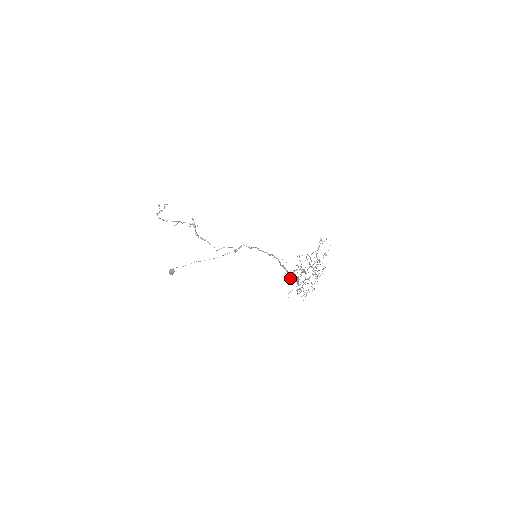
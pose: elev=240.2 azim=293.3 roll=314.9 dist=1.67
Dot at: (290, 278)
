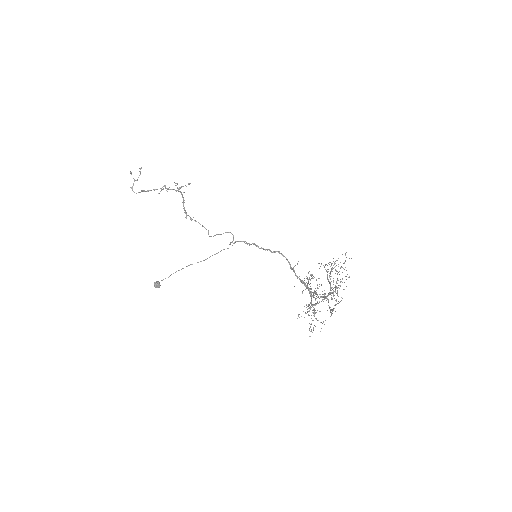
Dot at: (303, 290)
